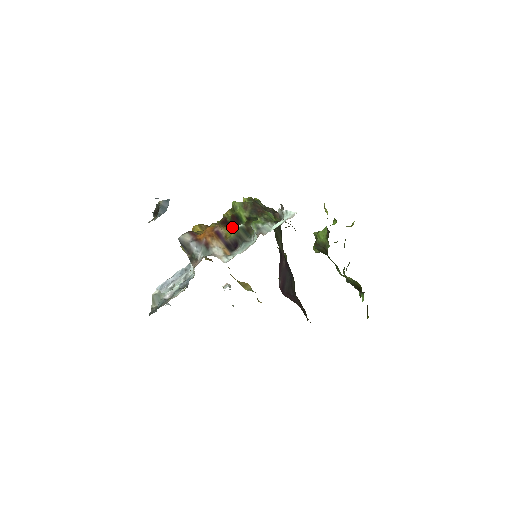
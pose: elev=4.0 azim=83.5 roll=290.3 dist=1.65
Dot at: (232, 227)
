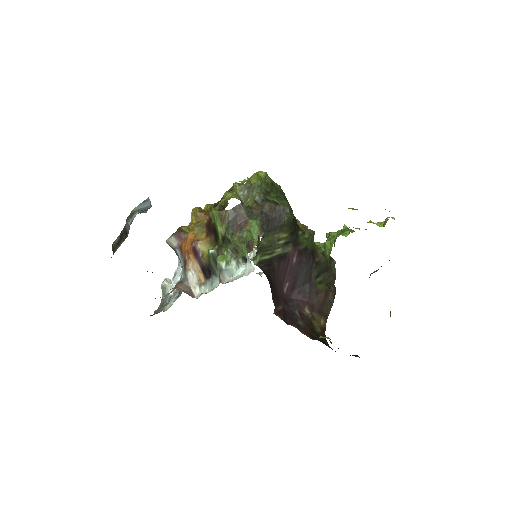
Dot at: (212, 240)
